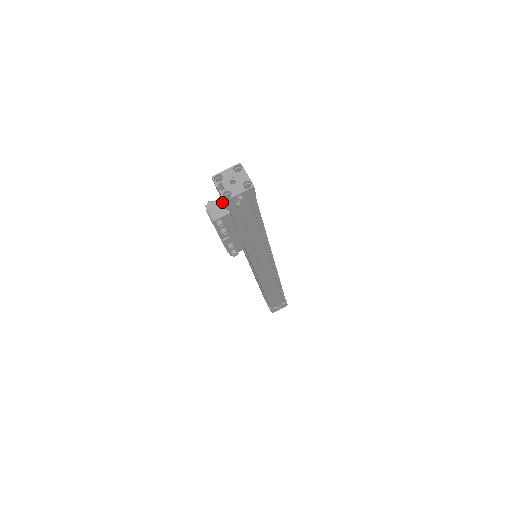
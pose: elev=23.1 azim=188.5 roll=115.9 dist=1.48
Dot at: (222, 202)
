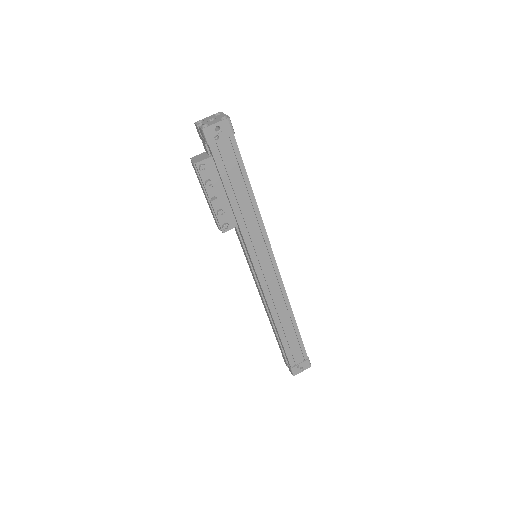
Dot at: (206, 153)
